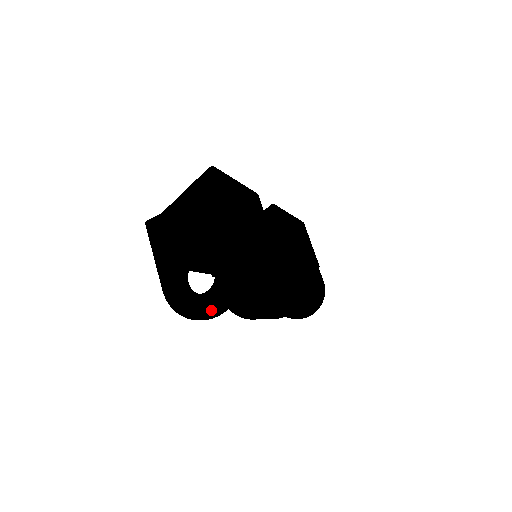
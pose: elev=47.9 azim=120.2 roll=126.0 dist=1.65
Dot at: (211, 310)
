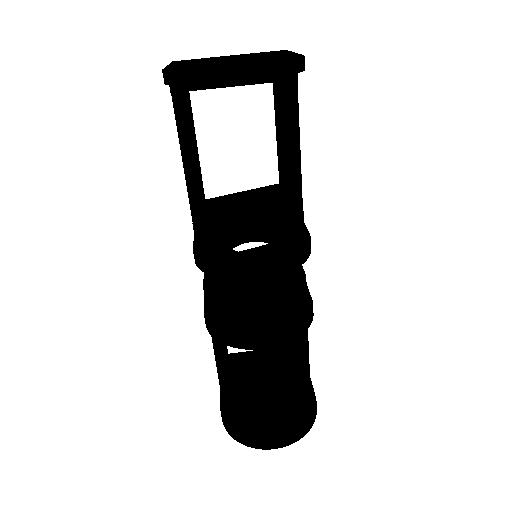
Dot at: (240, 66)
